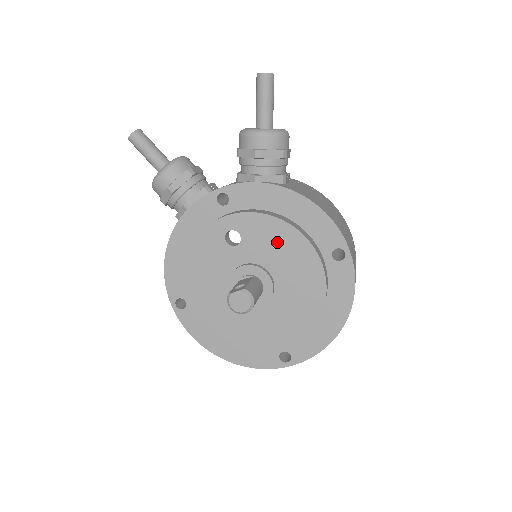
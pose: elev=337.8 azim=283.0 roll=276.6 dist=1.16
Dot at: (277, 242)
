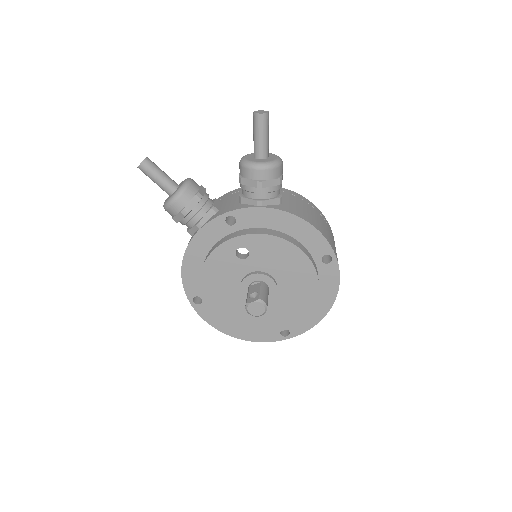
Dot at: (279, 255)
